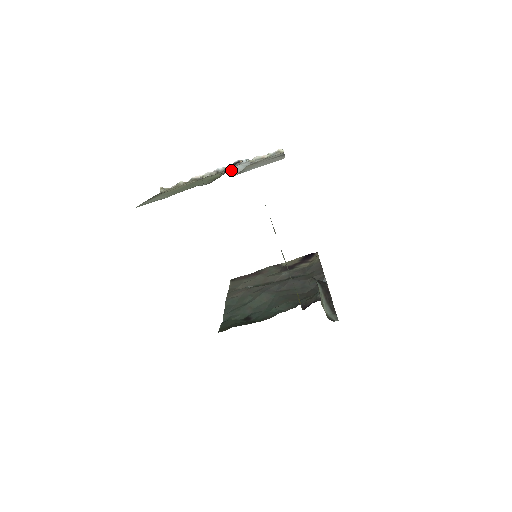
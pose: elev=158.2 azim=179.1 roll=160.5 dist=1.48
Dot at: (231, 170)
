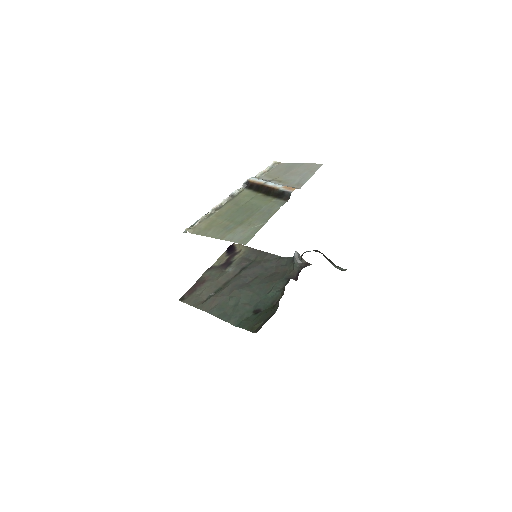
Dot at: (285, 186)
